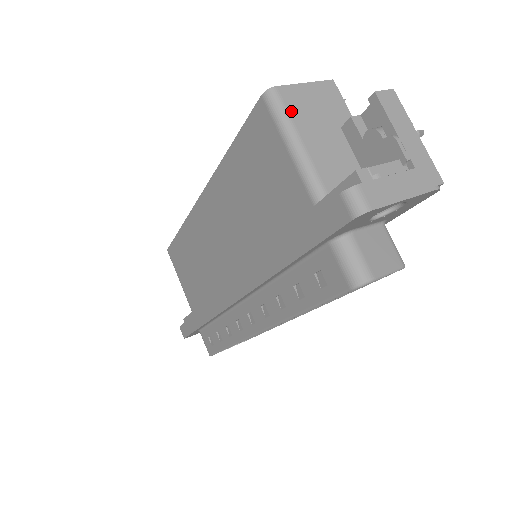
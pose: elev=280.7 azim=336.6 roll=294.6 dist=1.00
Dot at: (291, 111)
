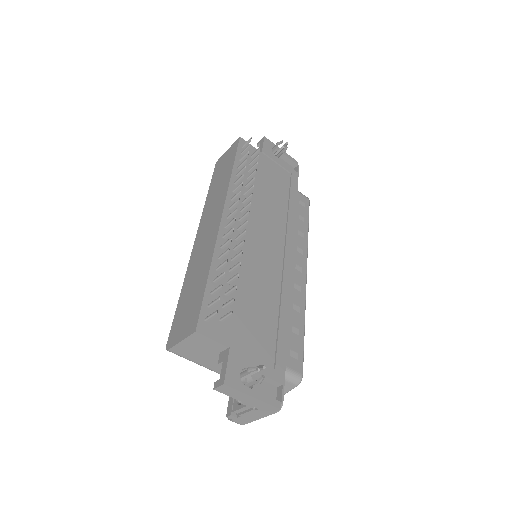
Dot at: (186, 357)
